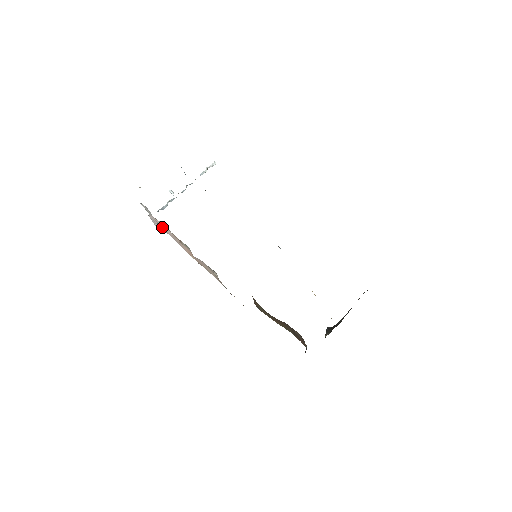
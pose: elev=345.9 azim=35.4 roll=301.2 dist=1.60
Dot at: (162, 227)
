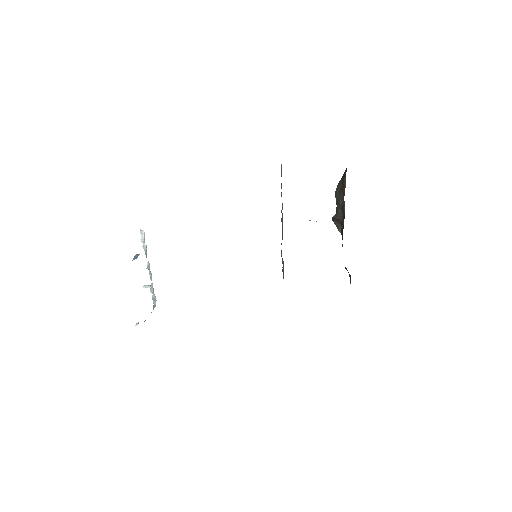
Dot at: occluded
